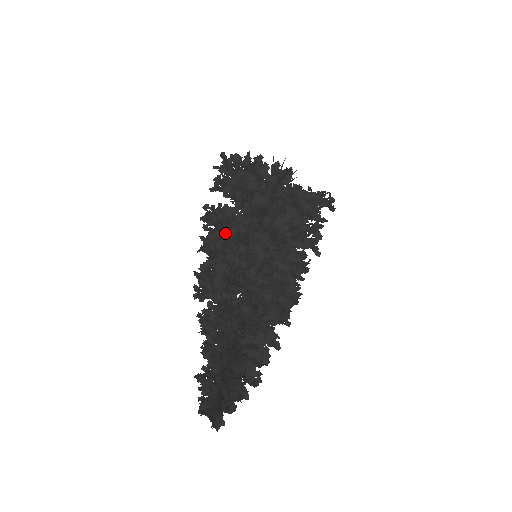
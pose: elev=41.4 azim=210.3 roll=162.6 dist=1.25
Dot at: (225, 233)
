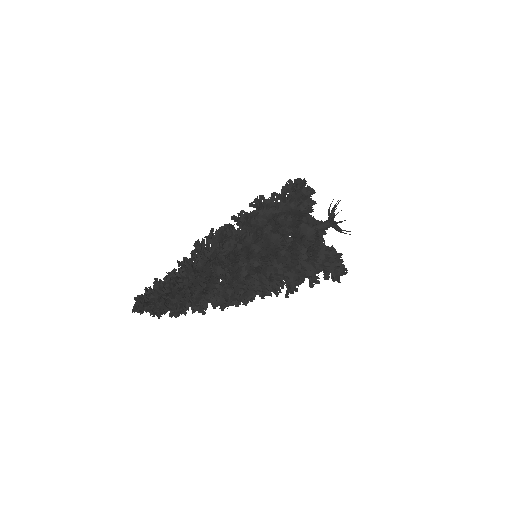
Dot at: occluded
